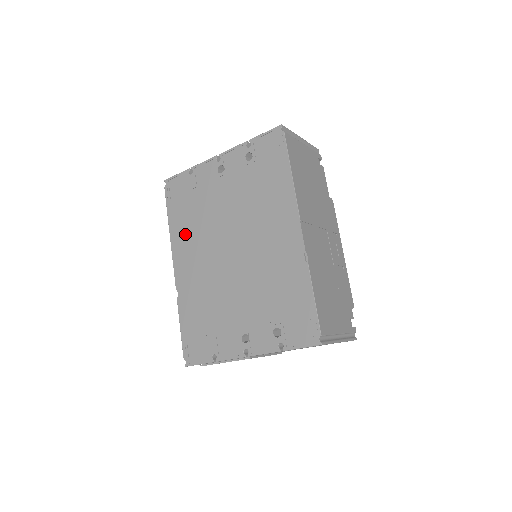
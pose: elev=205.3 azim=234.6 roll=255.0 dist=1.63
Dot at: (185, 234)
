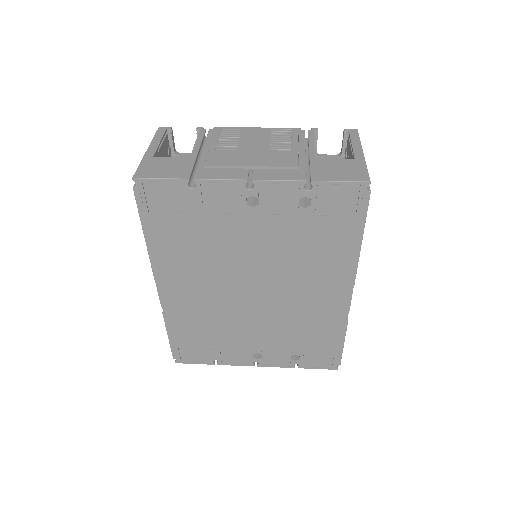
Dot at: (178, 258)
